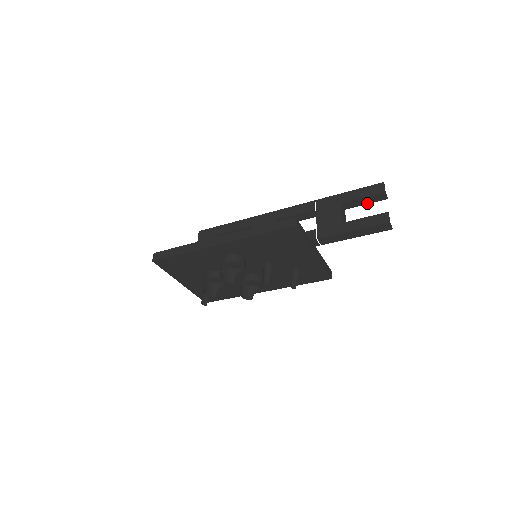
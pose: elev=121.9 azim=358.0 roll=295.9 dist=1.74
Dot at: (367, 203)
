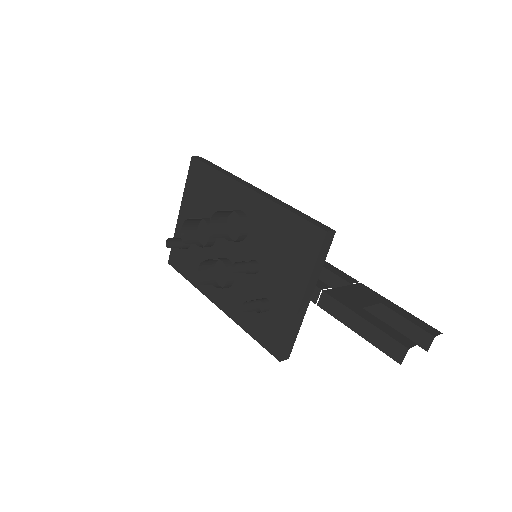
Dot at: (402, 333)
